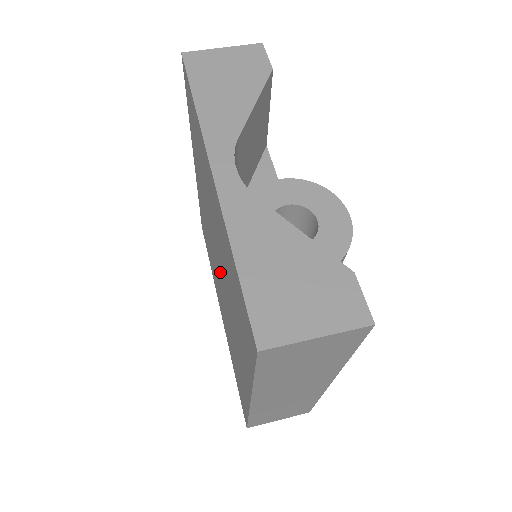
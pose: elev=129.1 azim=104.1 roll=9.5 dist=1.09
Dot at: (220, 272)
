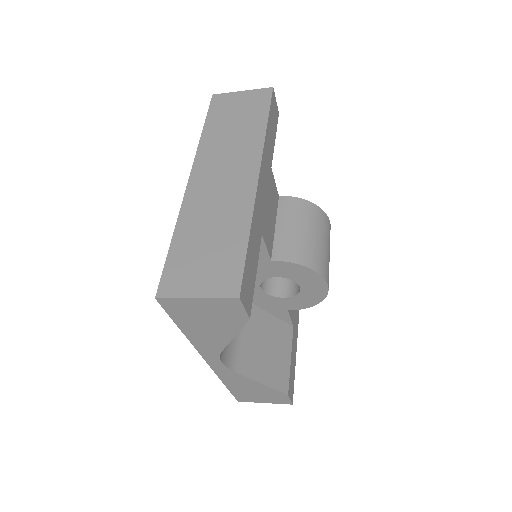
Dot at: occluded
